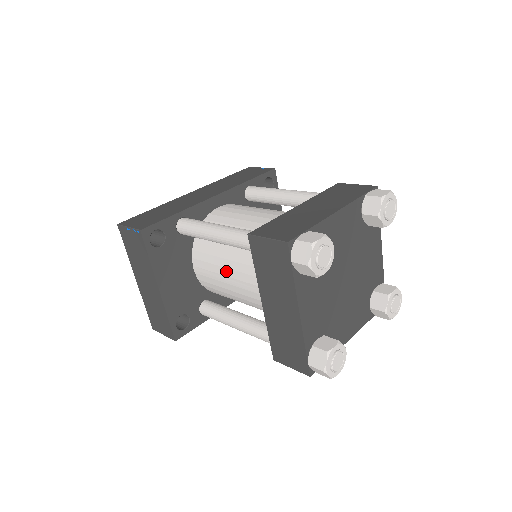
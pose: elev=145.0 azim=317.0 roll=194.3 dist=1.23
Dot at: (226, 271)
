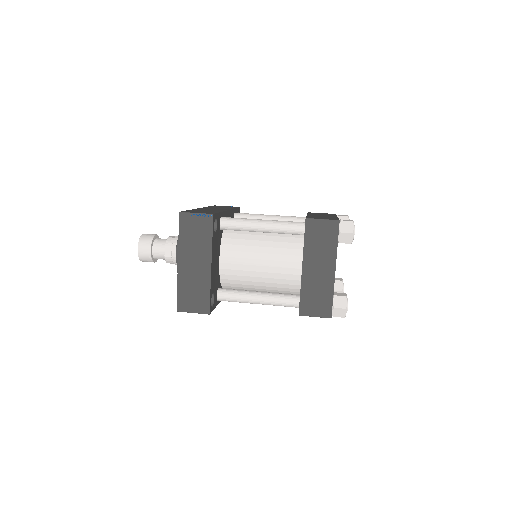
Dot at: (259, 255)
